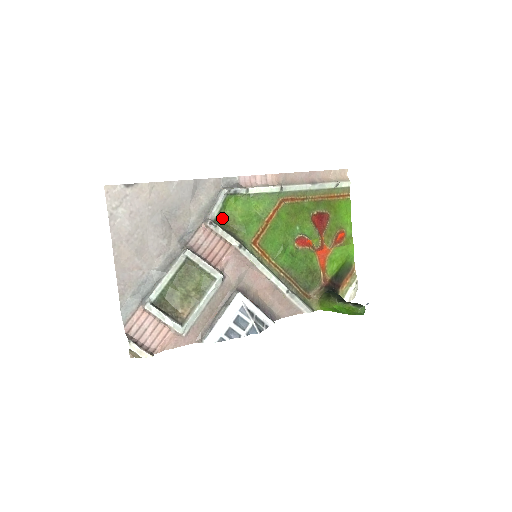
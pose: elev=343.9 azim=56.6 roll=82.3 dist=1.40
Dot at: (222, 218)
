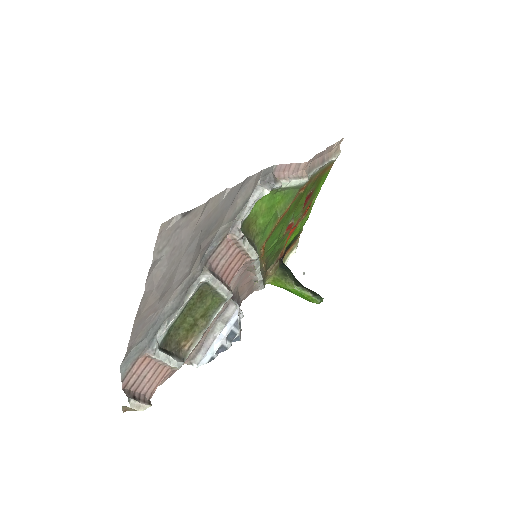
Dot at: (246, 221)
